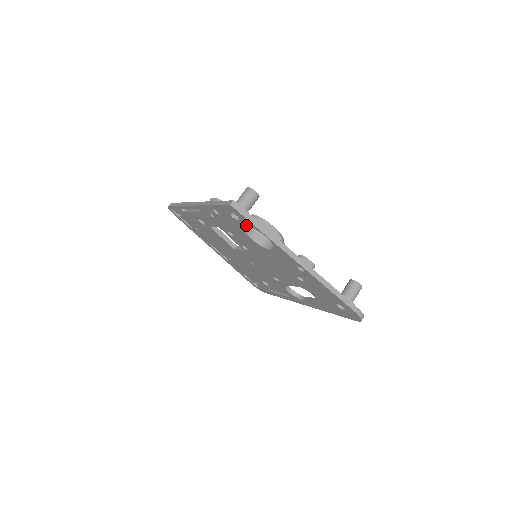
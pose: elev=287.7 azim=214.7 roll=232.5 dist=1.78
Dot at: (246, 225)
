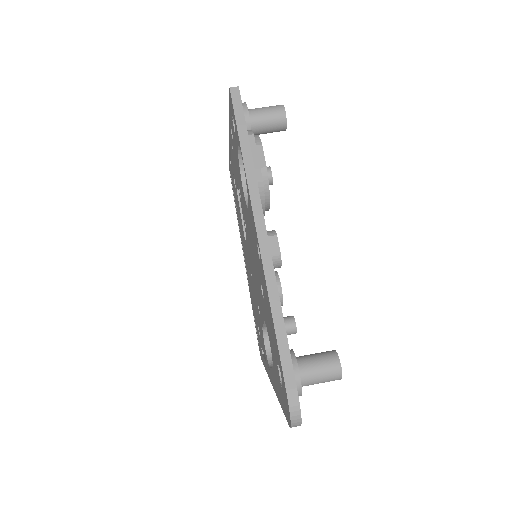
Dot at: occluded
